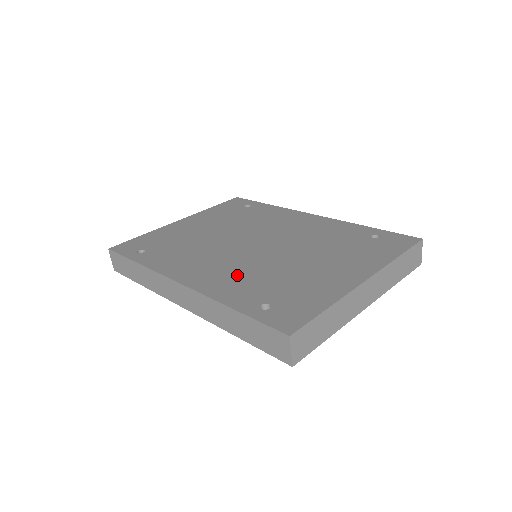
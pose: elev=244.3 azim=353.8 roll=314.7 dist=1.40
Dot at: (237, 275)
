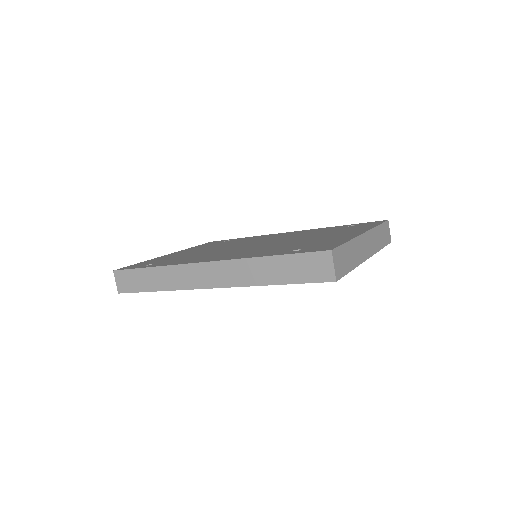
Dot at: (255, 251)
